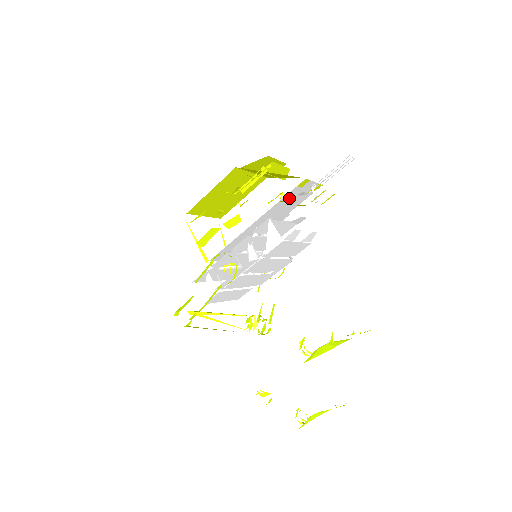
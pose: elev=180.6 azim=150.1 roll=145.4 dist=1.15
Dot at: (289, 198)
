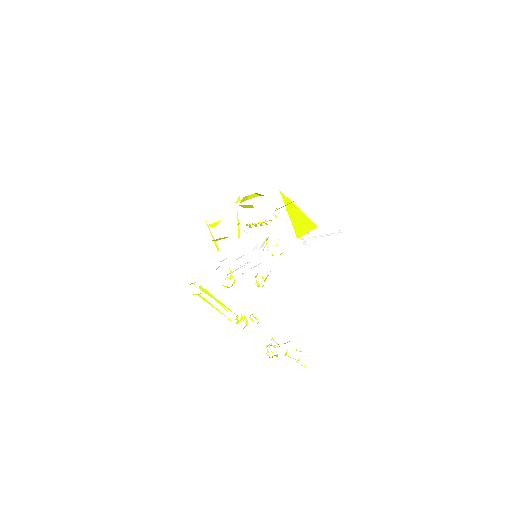
Dot at: occluded
